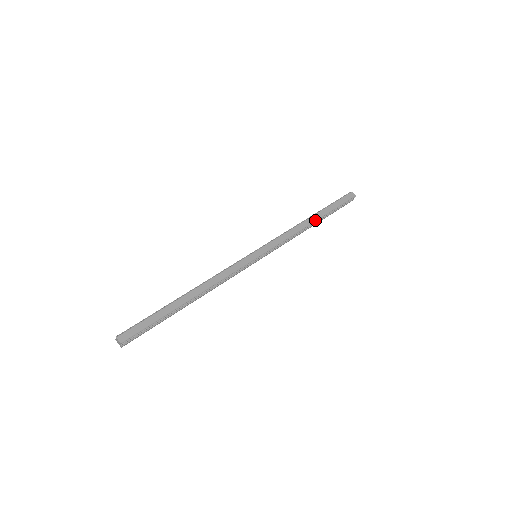
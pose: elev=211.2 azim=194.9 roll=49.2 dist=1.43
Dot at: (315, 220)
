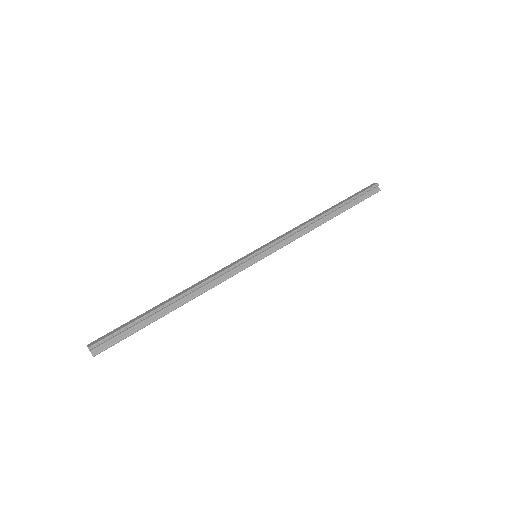
Dot at: (326, 212)
